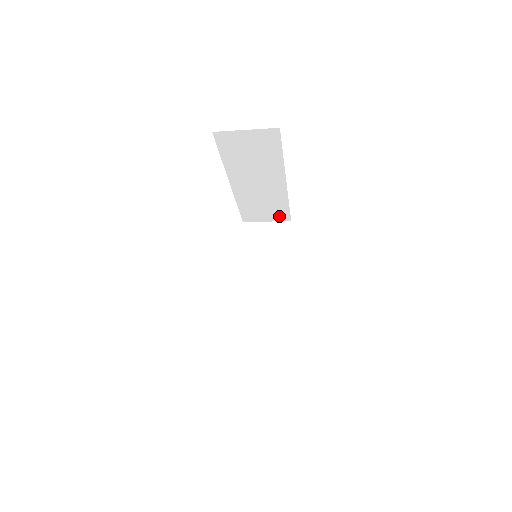
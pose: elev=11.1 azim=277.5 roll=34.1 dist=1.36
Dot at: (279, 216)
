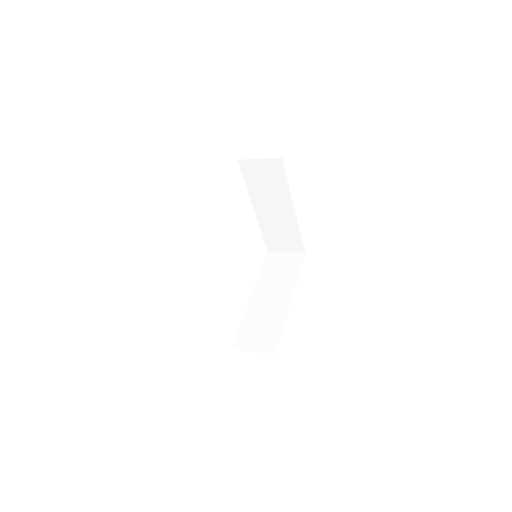
Dot at: occluded
